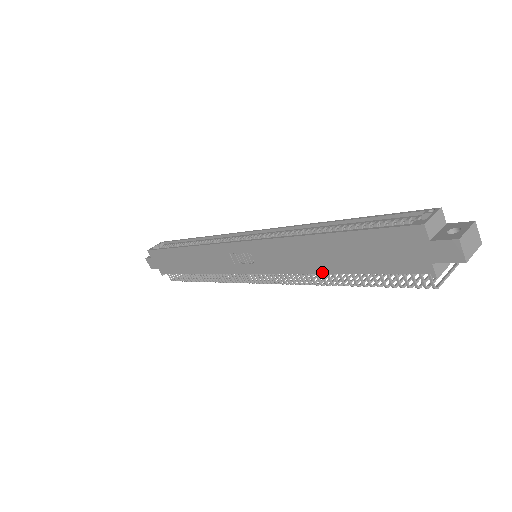
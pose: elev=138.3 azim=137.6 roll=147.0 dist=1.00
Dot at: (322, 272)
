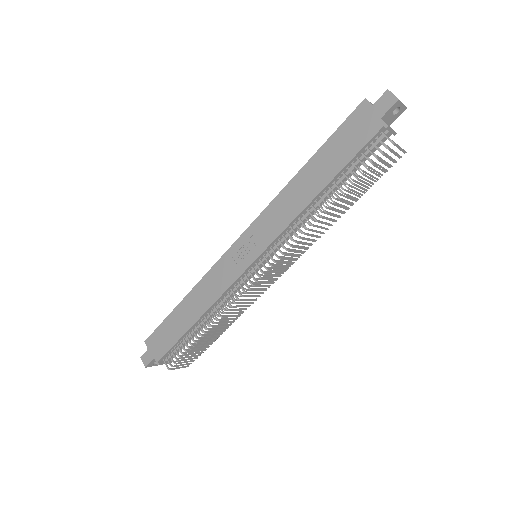
Dot at: (312, 198)
